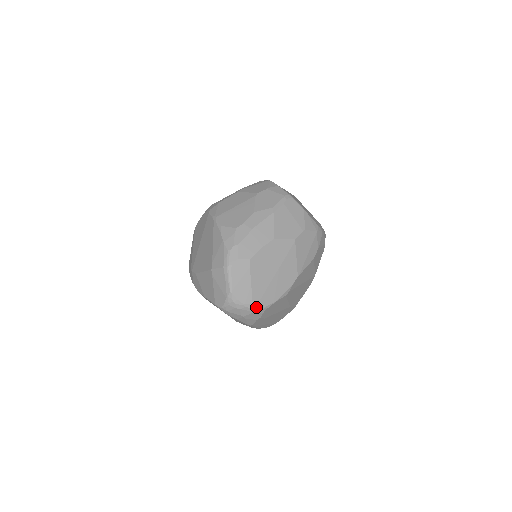
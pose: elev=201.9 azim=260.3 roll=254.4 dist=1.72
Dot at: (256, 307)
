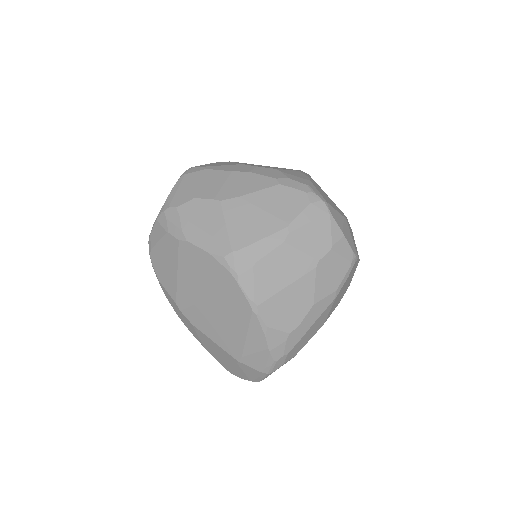
Dot at: occluded
